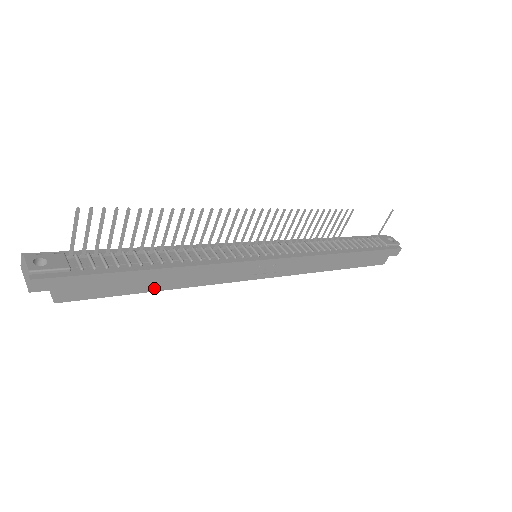
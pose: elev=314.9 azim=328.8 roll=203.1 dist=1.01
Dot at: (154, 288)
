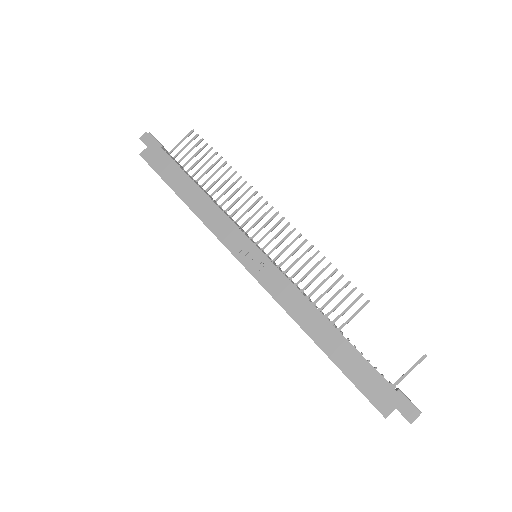
Dot at: (180, 194)
